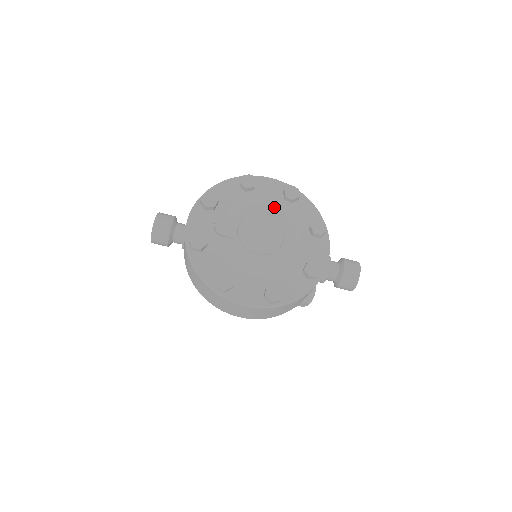
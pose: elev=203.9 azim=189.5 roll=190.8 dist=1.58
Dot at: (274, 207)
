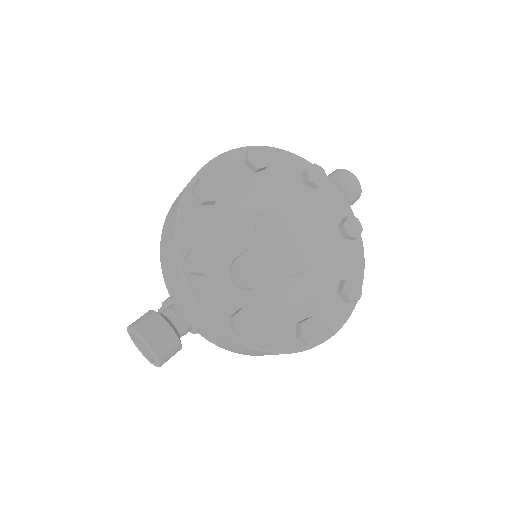
Dot at: (257, 193)
